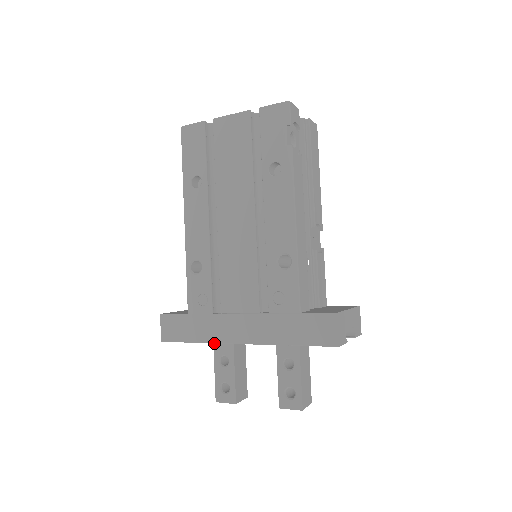
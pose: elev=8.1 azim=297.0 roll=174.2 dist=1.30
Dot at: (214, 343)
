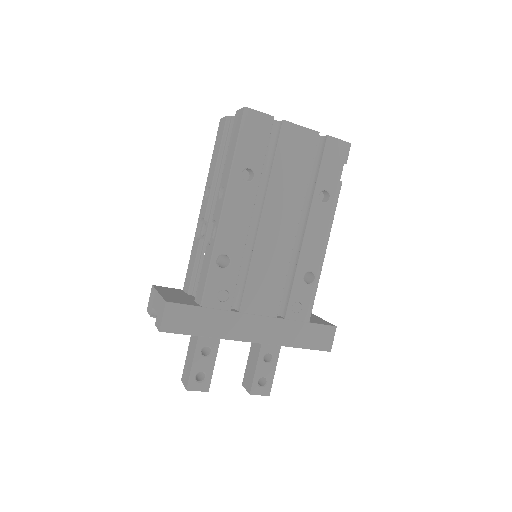
Dot at: occluded
